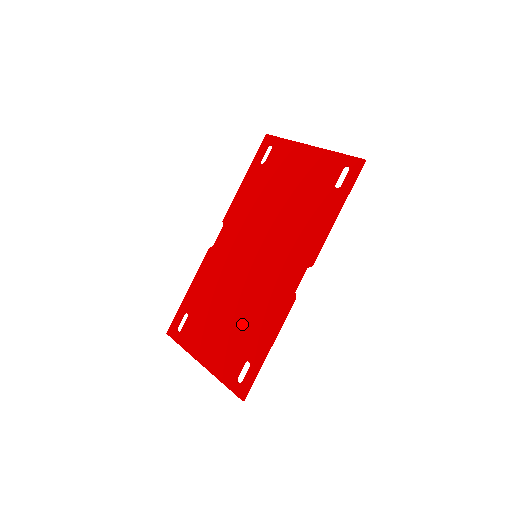
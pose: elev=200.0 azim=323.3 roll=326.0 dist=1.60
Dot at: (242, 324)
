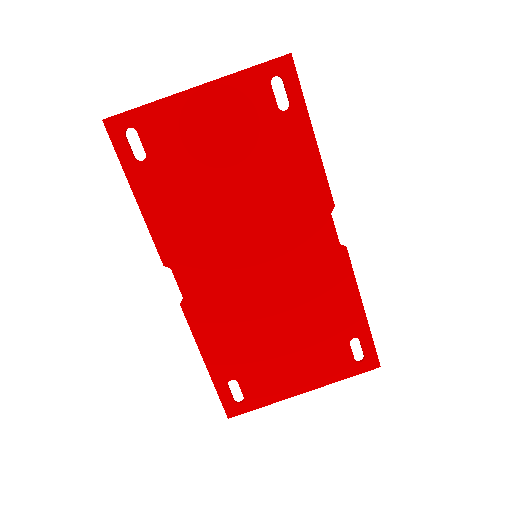
Dot at: (313, 322)
